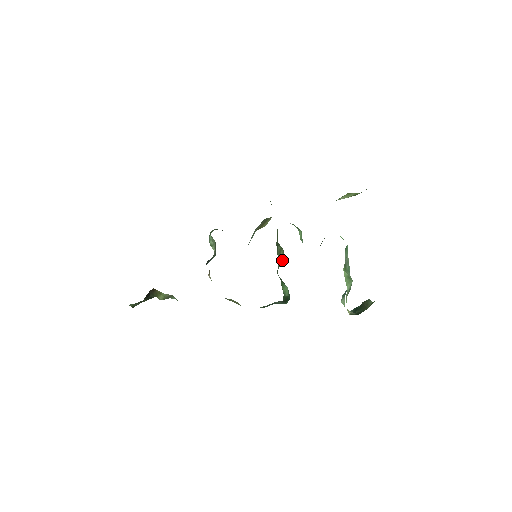
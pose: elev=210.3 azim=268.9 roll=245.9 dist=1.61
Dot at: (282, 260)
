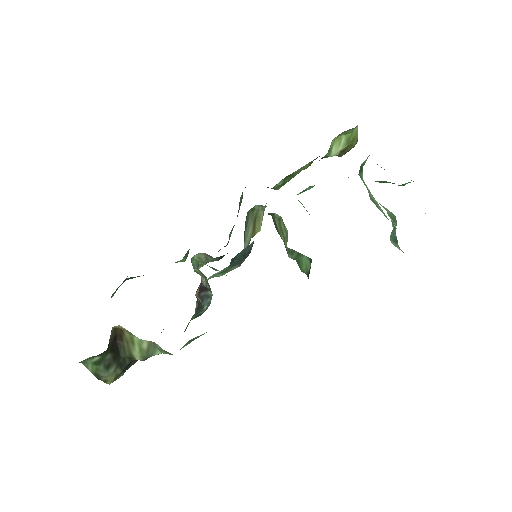
Dot at: (287, 235)
